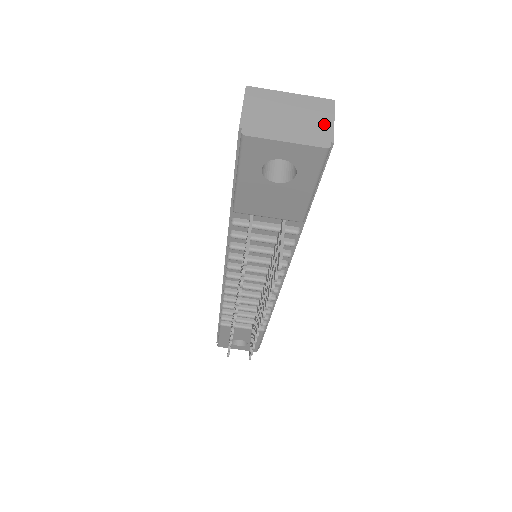
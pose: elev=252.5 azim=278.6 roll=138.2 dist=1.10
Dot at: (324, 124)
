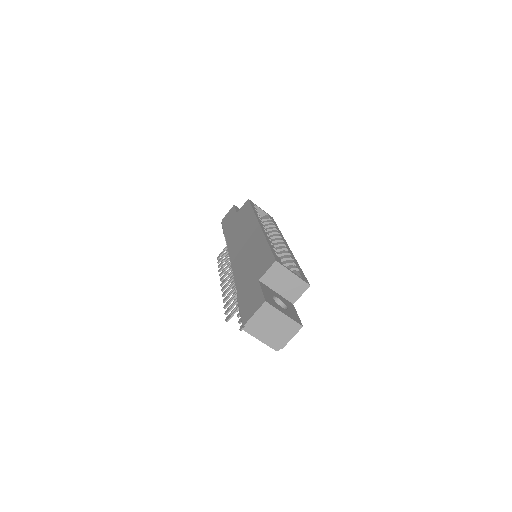
Dot at: (286, 338)
